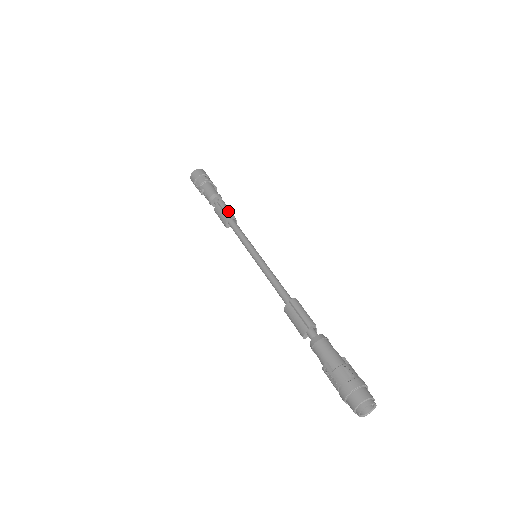
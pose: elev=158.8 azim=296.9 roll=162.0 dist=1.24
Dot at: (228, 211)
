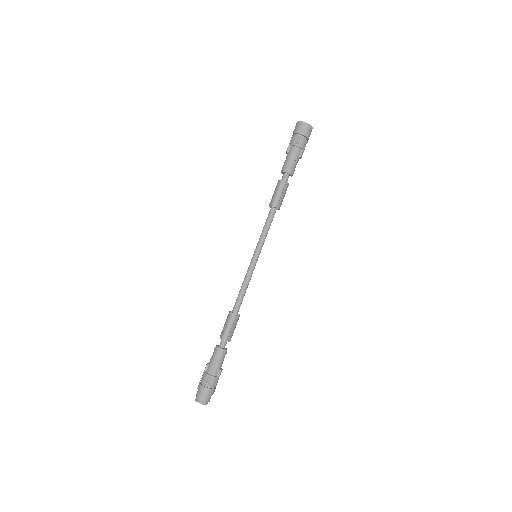
Dot at: (276, 198)
